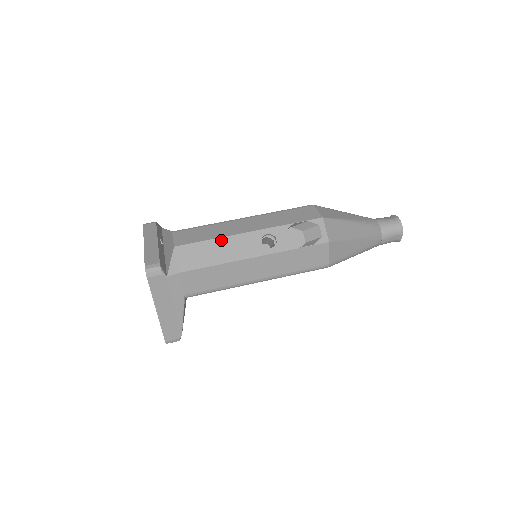
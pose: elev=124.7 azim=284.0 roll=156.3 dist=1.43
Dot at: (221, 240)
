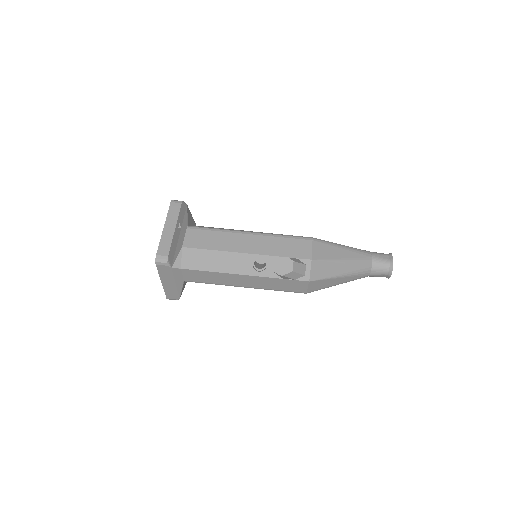
Dot at: (221, 253)
